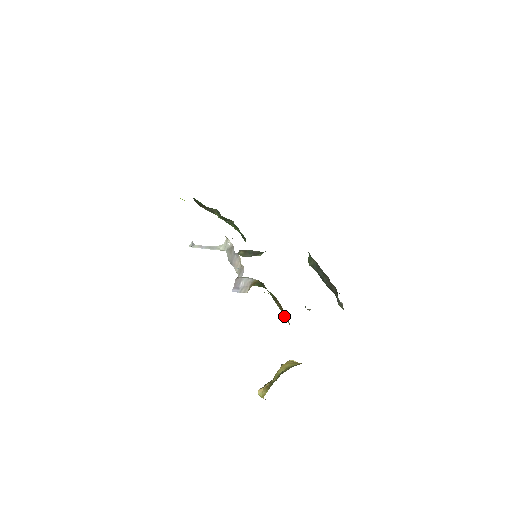
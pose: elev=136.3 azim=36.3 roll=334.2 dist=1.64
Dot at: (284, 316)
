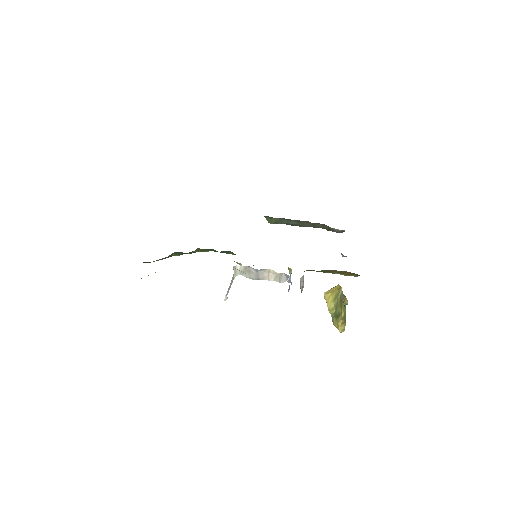
Dot at: (349, 275)
